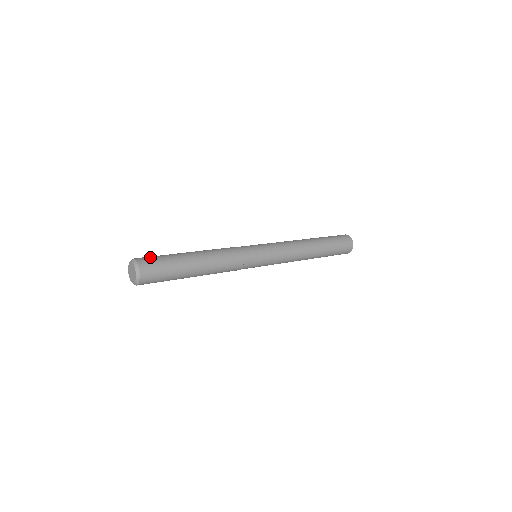
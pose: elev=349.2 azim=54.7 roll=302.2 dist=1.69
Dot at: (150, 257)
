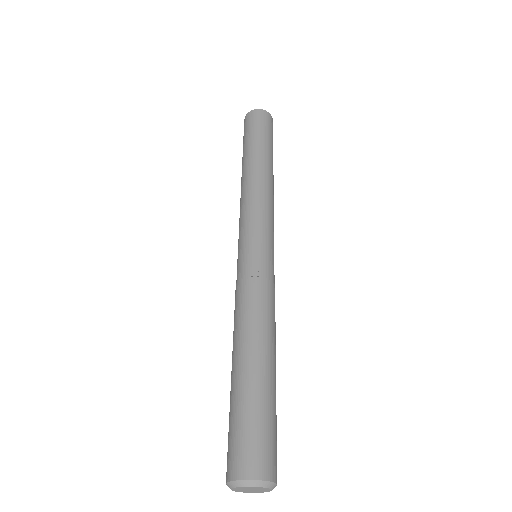
Dot at: (237, 447)
